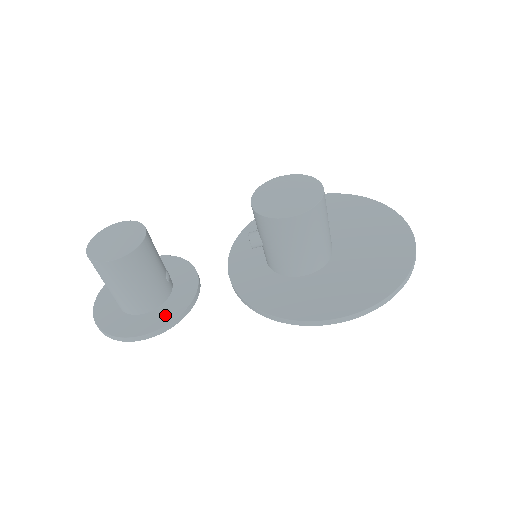
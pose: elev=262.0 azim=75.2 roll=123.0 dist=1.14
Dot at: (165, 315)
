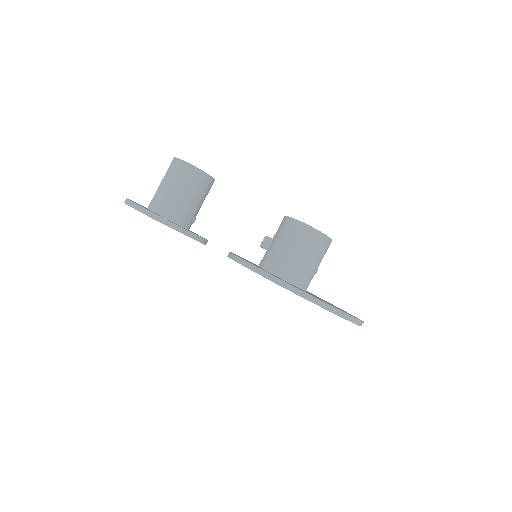
Dot at: occluded
